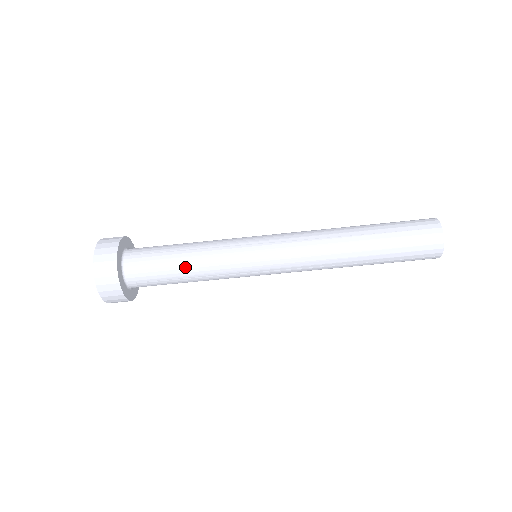
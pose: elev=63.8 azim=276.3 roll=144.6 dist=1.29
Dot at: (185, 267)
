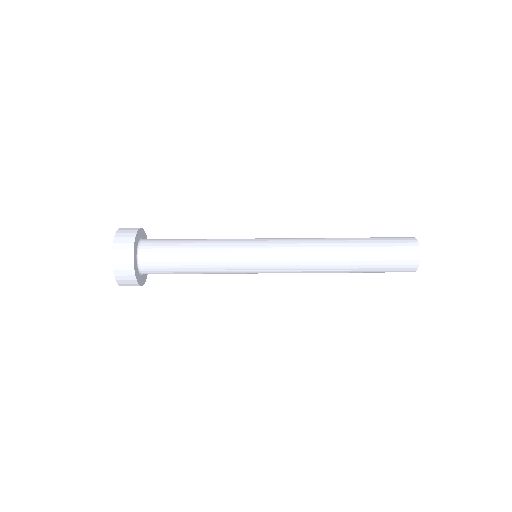
Dot at: (193, 260)
